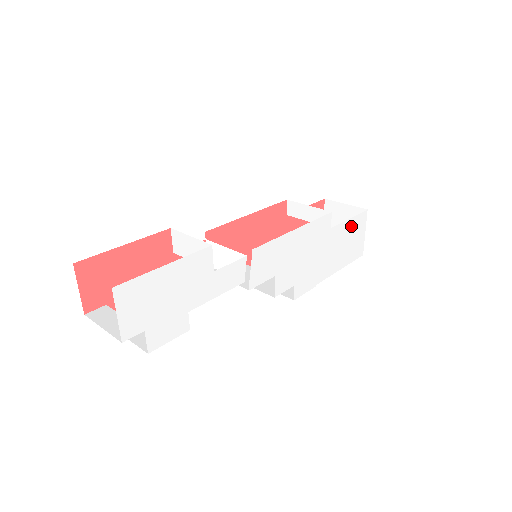
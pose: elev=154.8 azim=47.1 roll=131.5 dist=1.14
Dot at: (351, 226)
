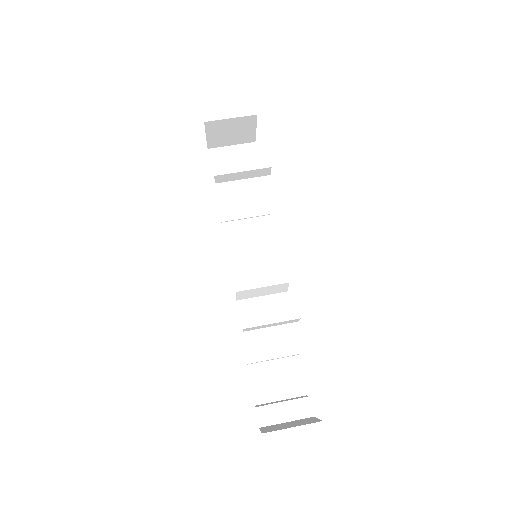
Dot at: occluded
